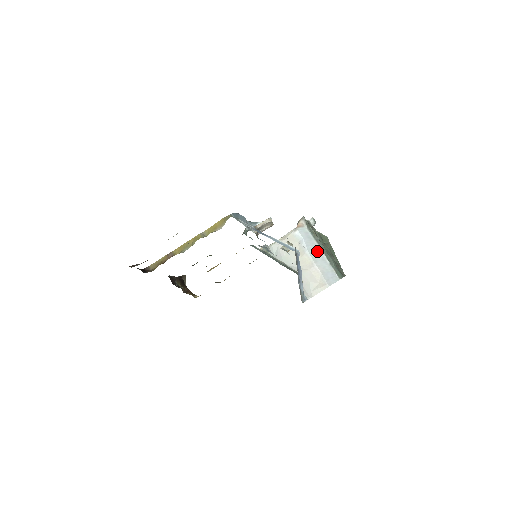
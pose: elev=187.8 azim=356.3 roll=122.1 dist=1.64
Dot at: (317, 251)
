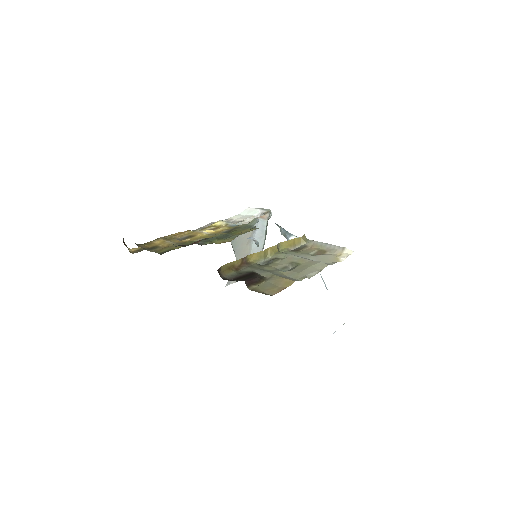
Dot at: (260, 245)
